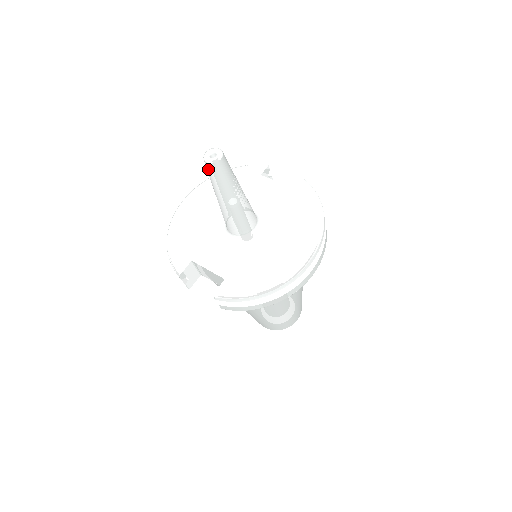
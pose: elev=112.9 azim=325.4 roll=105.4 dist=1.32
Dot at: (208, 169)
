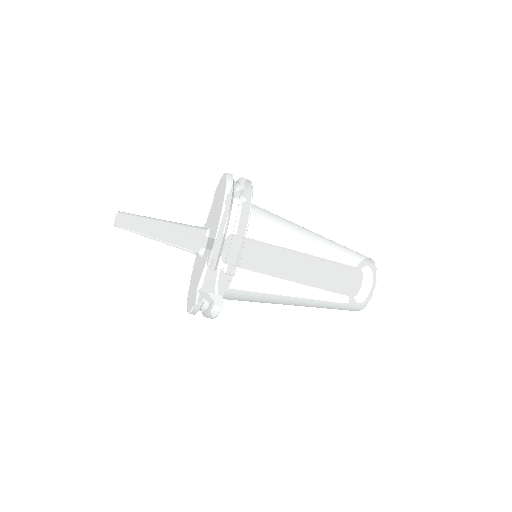
Dot at: (122, 226)
